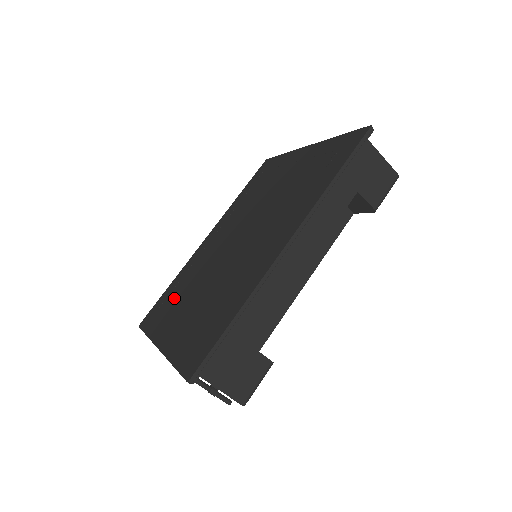
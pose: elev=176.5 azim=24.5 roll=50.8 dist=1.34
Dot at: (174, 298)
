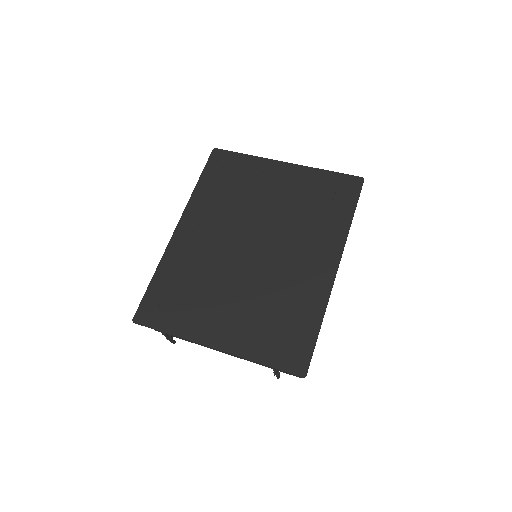
Dot at: (186, 295)
